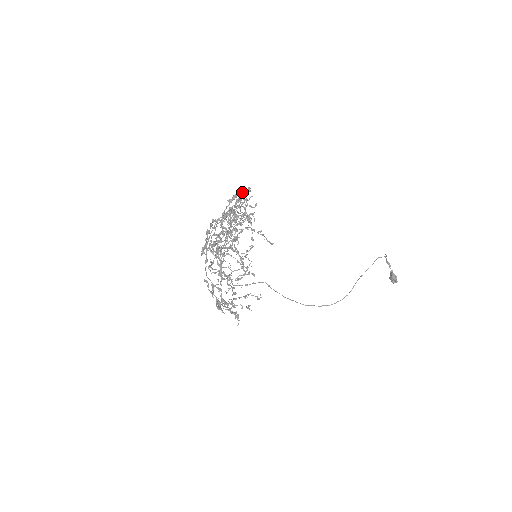
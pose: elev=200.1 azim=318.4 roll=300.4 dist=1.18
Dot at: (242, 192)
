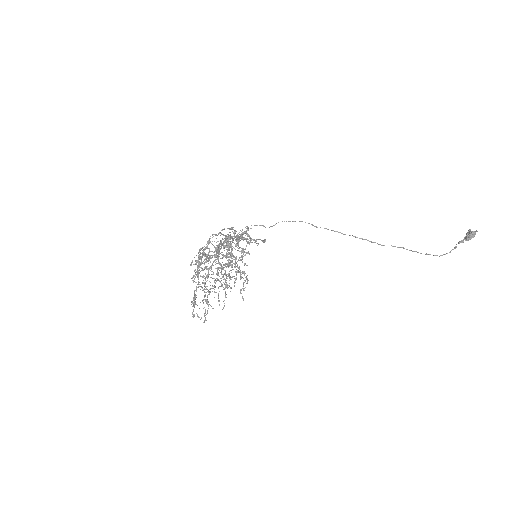
Dot at: (225, 285)
